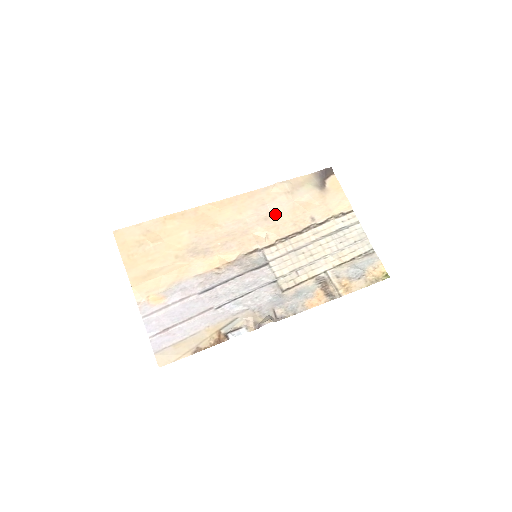
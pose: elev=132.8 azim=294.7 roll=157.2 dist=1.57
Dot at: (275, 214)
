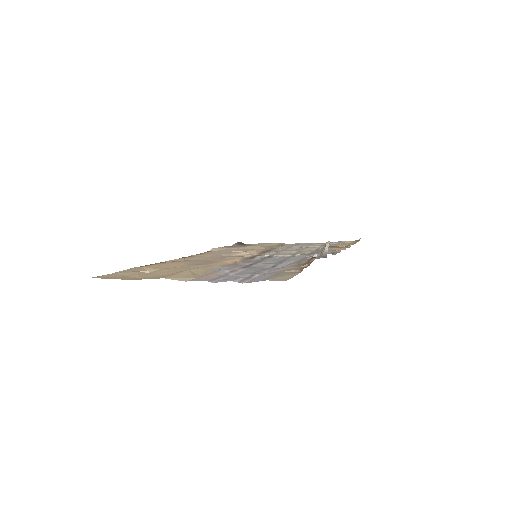
Dot at: (236, 251)
